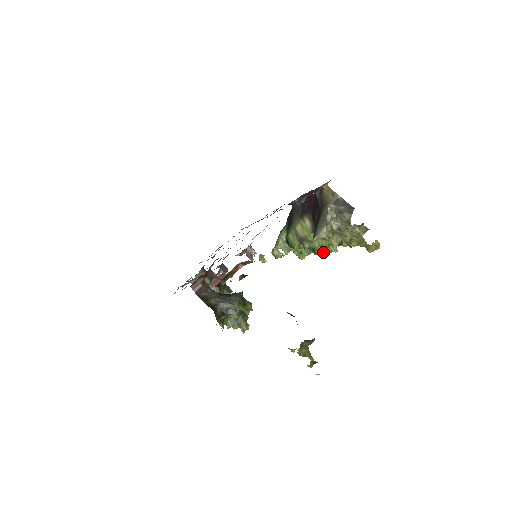
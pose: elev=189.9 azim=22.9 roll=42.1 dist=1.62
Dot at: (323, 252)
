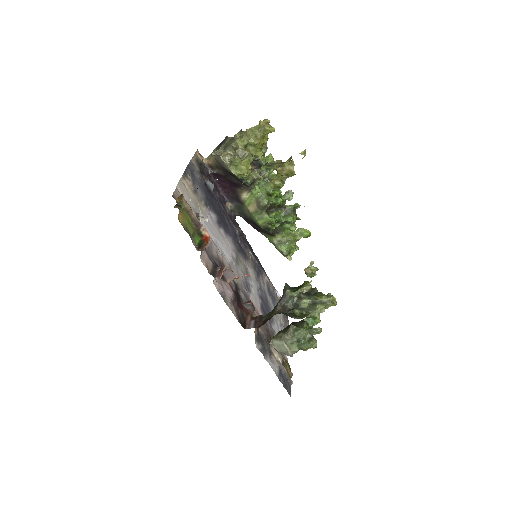
Dot at: occluded
